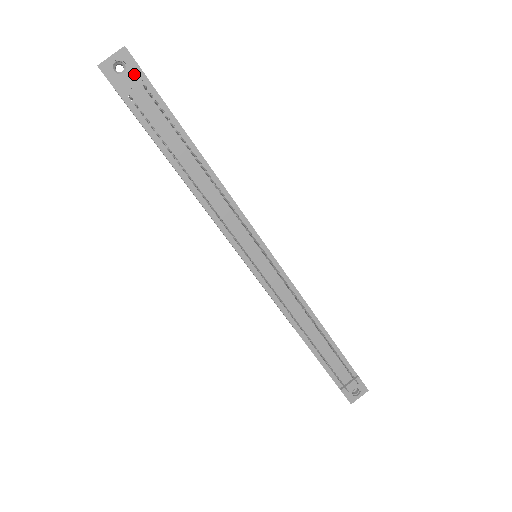
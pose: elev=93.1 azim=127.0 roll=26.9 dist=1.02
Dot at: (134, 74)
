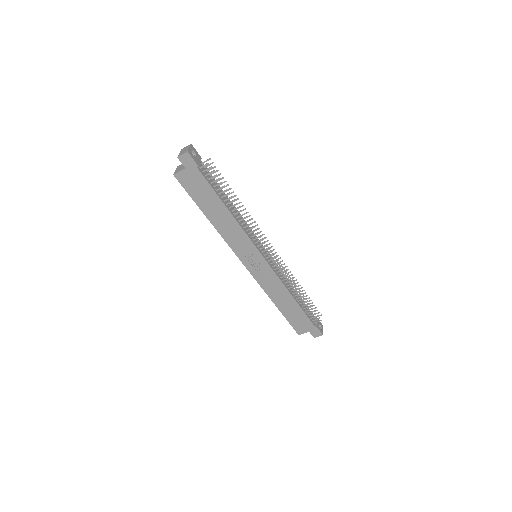
Dot at: (198, 156)
